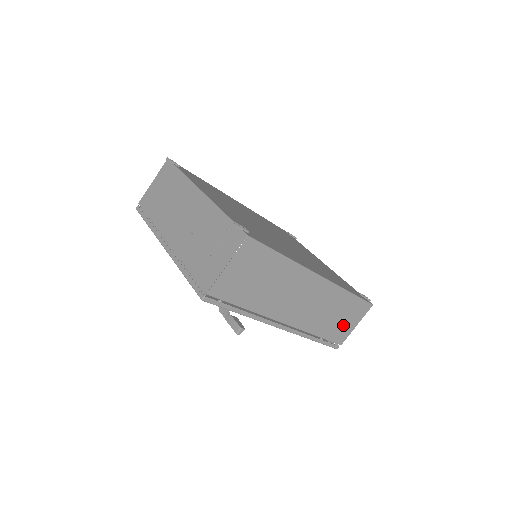
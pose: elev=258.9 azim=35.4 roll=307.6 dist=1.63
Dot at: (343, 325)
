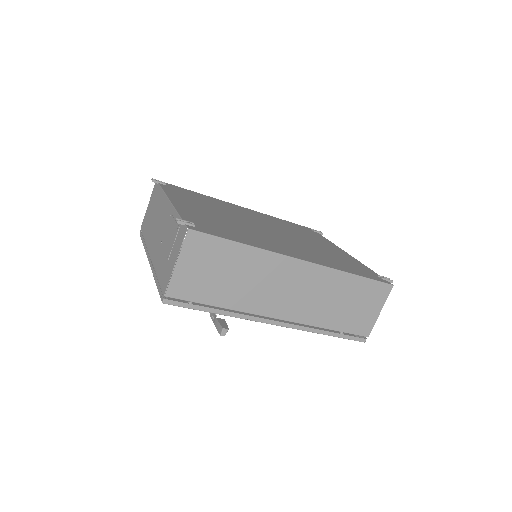
Dot at: (360, 313)
